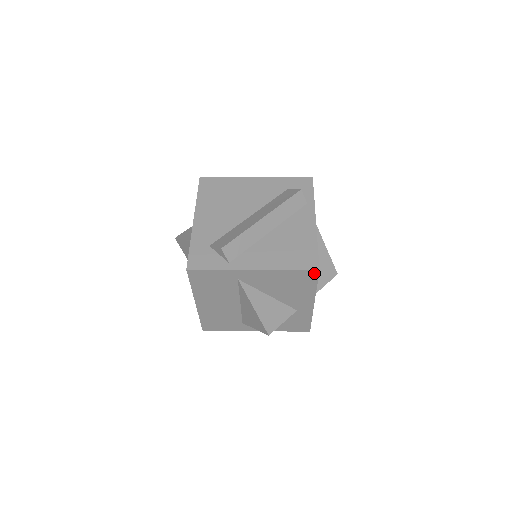
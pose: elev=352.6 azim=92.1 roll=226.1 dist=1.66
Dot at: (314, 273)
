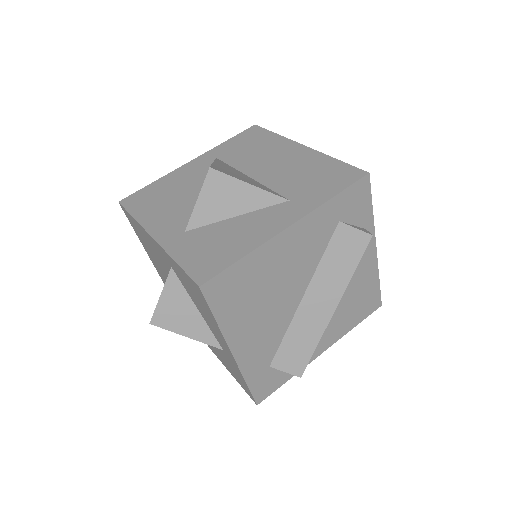
Dot at: occluded
